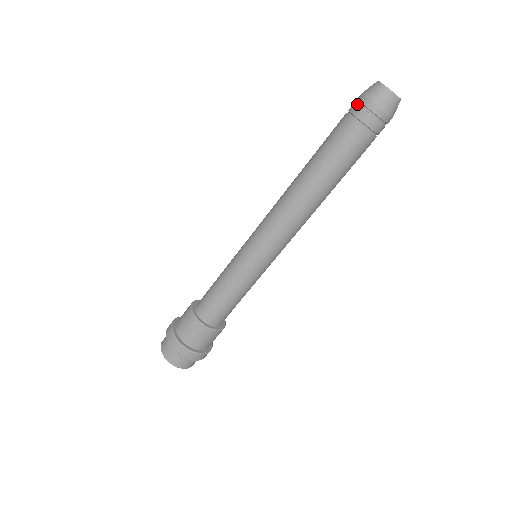
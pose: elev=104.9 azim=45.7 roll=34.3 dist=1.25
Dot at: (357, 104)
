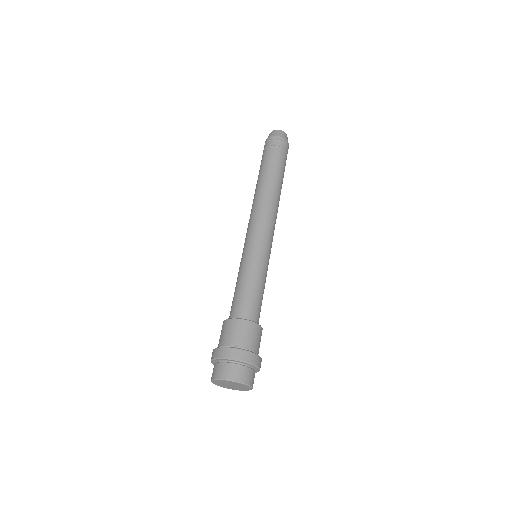
Dot at: (267, 142)
